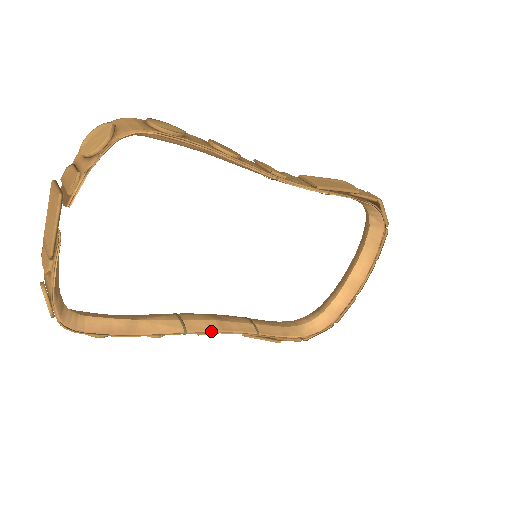
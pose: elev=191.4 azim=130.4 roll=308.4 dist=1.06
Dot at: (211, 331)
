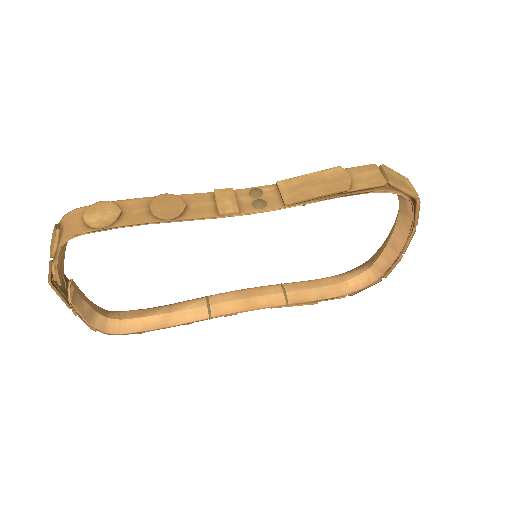
Dot at: (235, 312)
